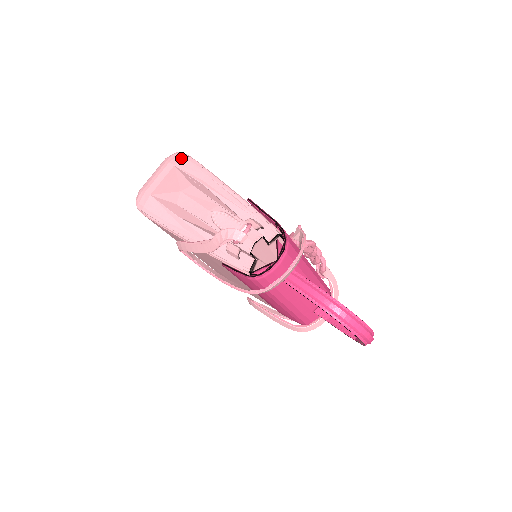
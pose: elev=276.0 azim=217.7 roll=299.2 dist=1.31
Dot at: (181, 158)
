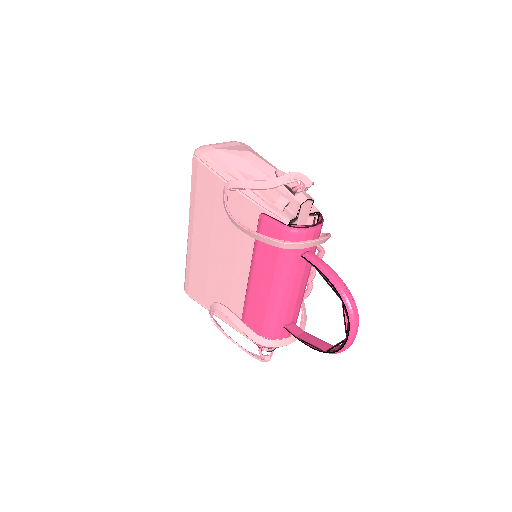
Dot at: (247, 145)
